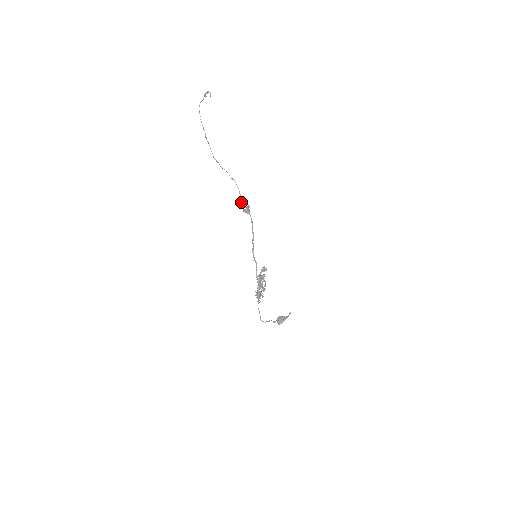
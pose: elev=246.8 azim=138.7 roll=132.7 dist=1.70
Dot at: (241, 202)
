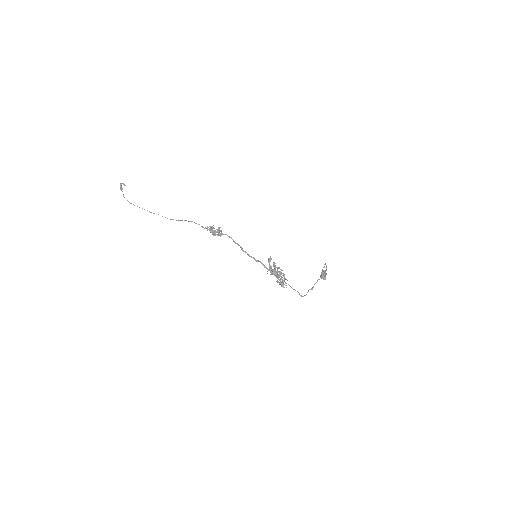
Dot at: occluded
